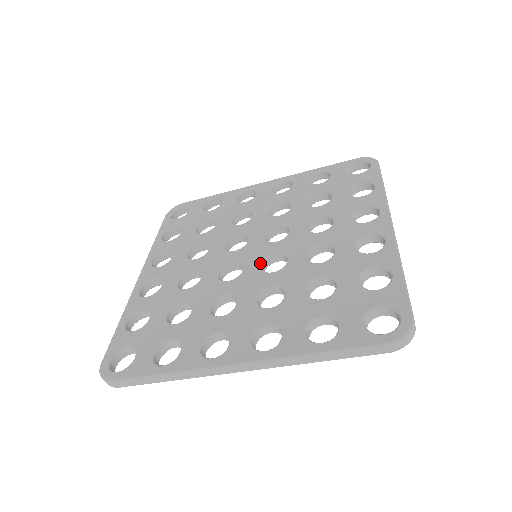
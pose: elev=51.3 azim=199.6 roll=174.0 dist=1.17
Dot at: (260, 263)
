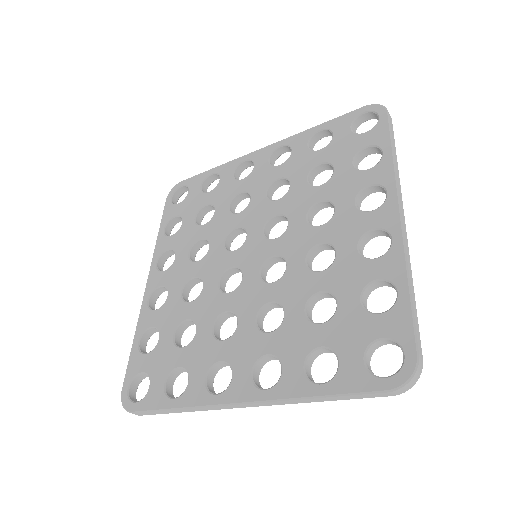
Dot at: (259, 269)
